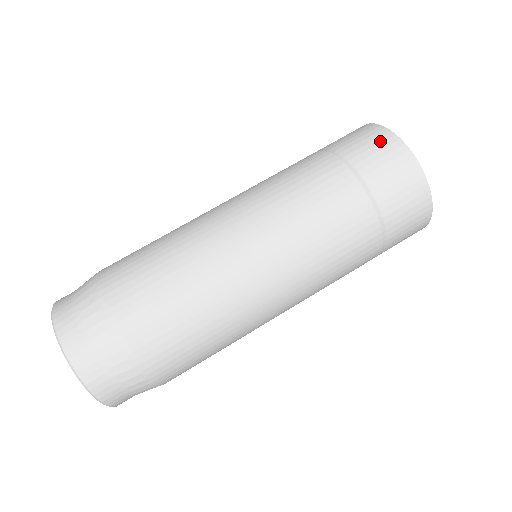
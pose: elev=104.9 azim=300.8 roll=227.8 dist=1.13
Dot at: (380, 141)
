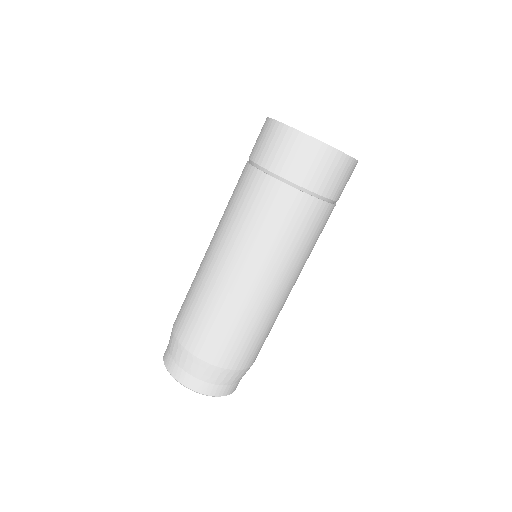
Dot at: (320, 158)
